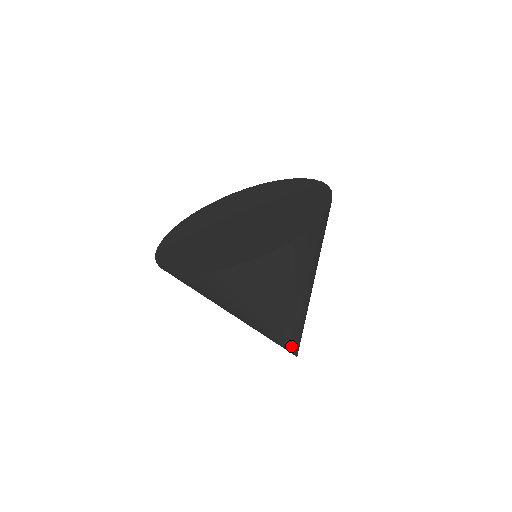
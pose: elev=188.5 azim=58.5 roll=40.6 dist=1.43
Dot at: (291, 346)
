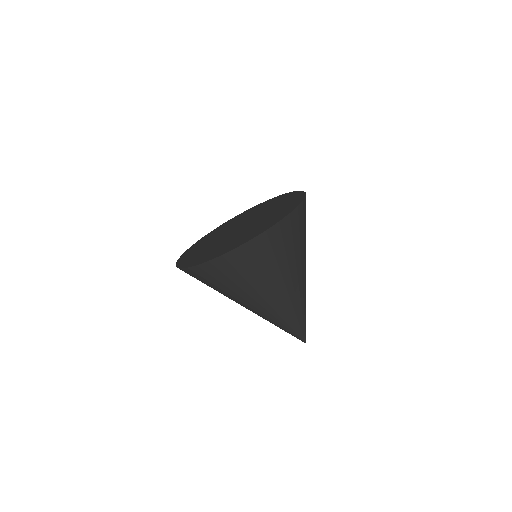
Dot at: (298, 331)
